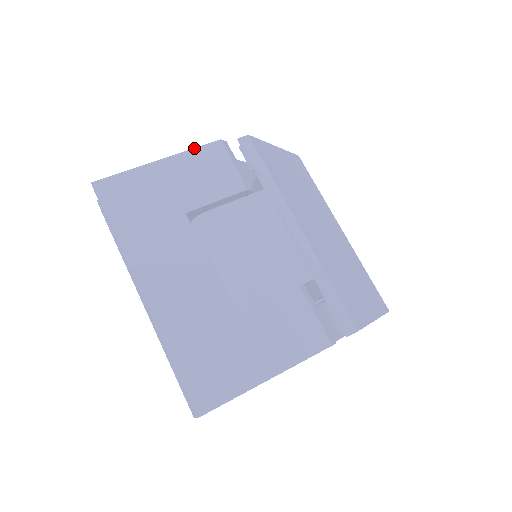
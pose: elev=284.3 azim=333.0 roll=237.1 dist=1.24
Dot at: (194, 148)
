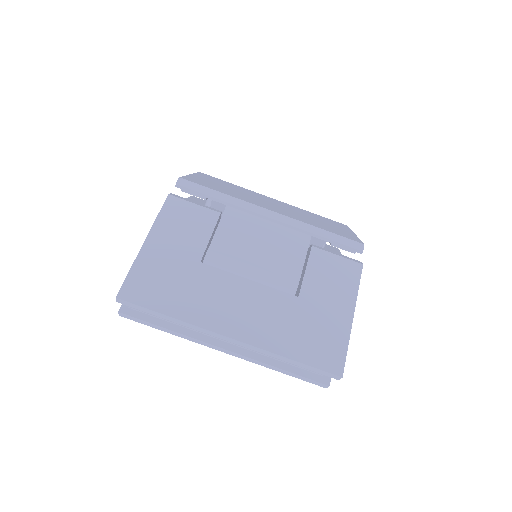
Dot at: (158, 214)
